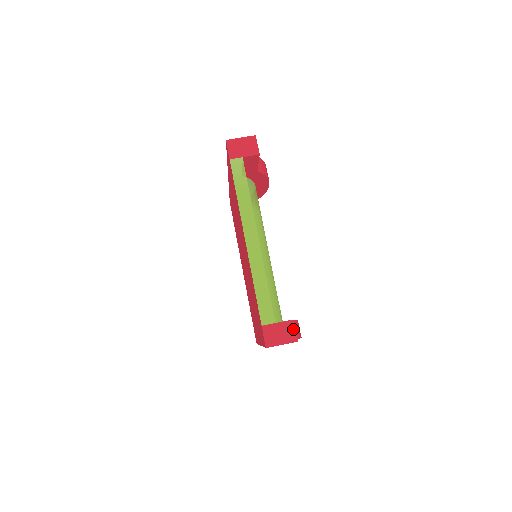
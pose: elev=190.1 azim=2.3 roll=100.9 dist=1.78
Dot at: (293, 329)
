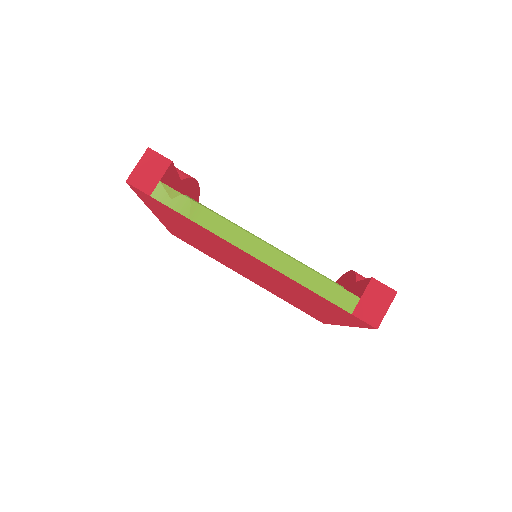
Dot at: (381, 286)
